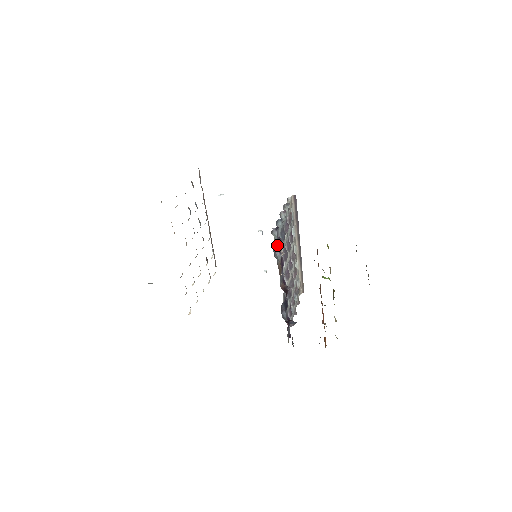
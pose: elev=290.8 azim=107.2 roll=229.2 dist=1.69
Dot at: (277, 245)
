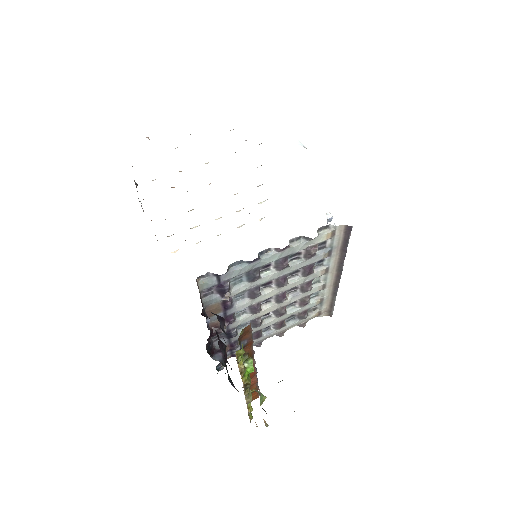
Dot at: (217, 288)
